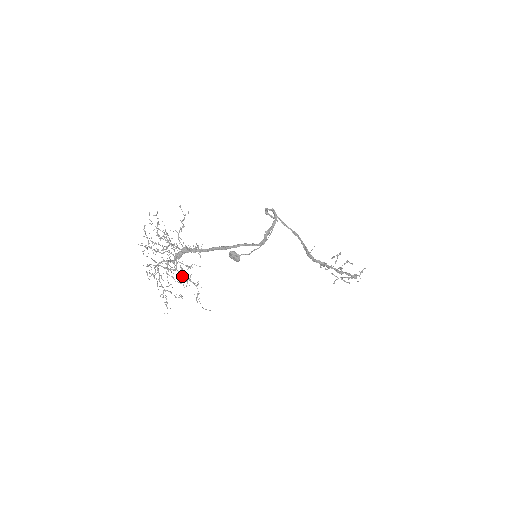
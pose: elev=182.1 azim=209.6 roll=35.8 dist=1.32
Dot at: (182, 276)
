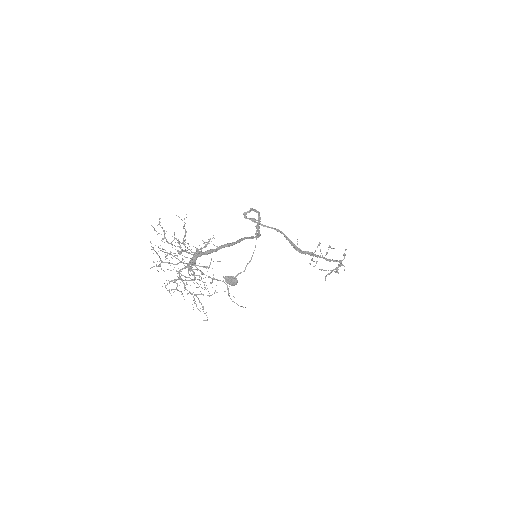
Dot at: occluded
